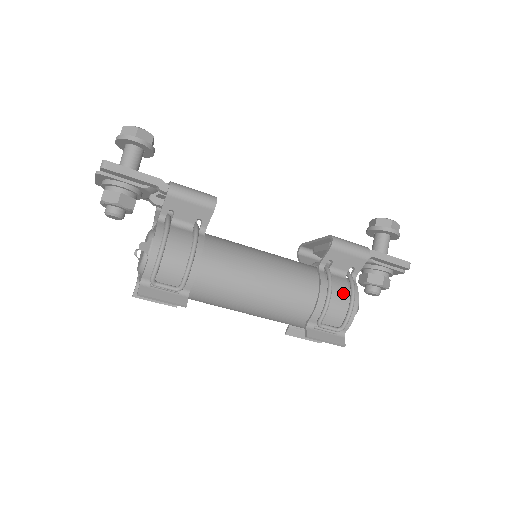
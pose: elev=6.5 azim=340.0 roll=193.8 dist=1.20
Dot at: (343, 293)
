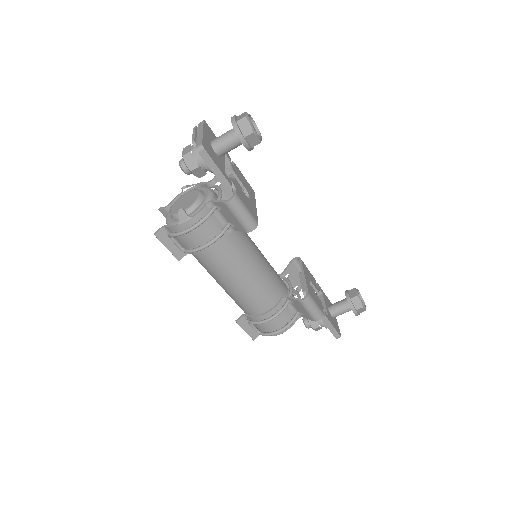
Dot at: (280, 323)
